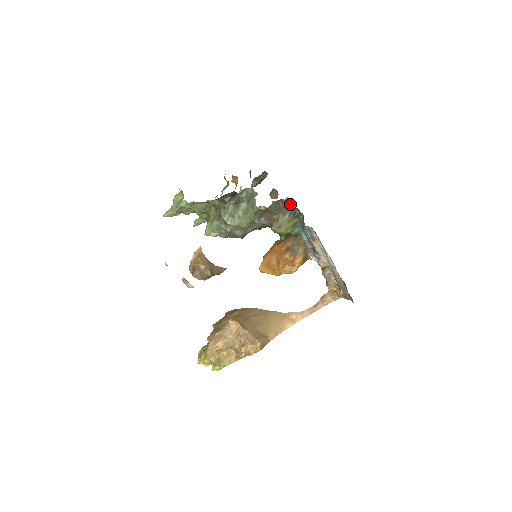
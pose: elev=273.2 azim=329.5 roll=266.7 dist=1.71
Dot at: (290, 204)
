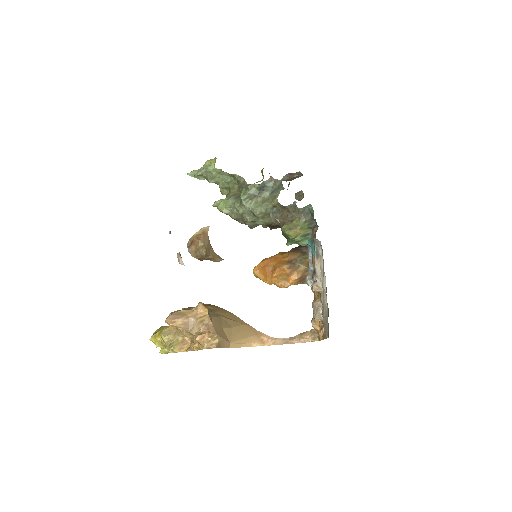
Dot at: (310, 212)
